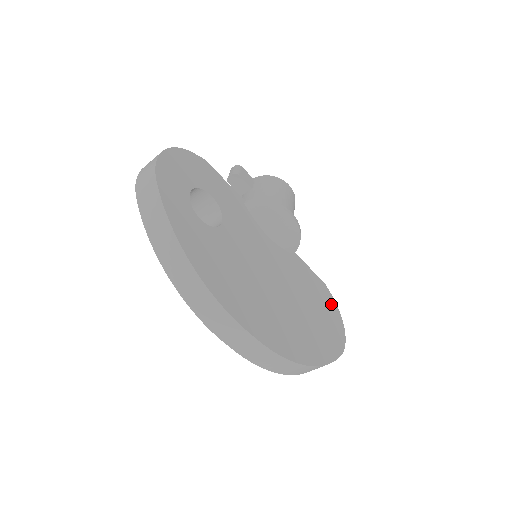
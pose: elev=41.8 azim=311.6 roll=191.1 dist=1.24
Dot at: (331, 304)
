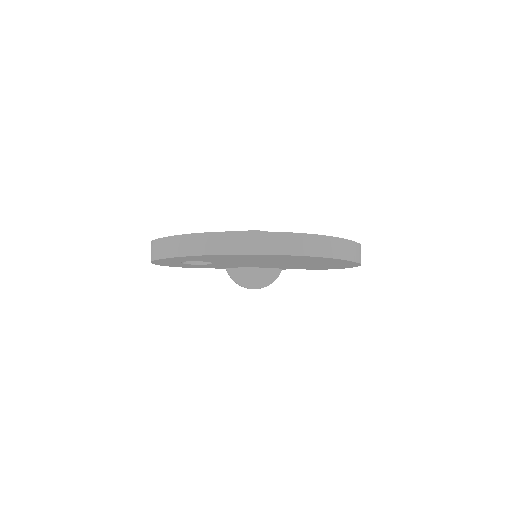
Dot at: occluded
